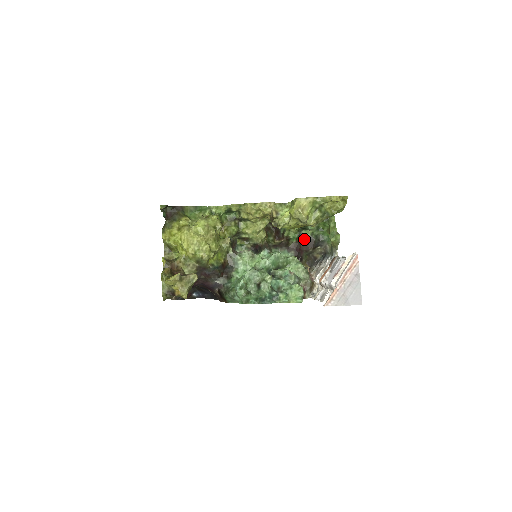
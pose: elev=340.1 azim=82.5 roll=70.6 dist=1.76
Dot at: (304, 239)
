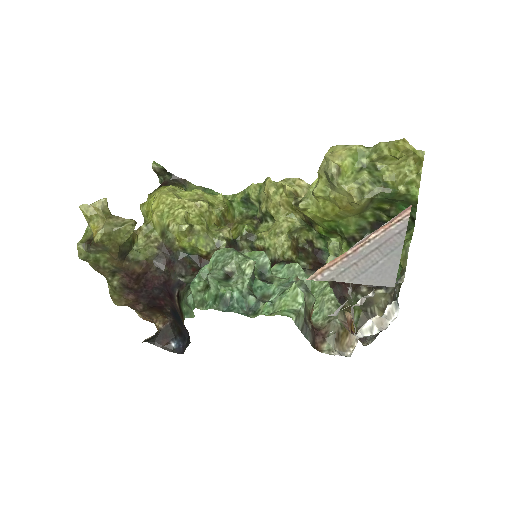
Dot at: occluded
